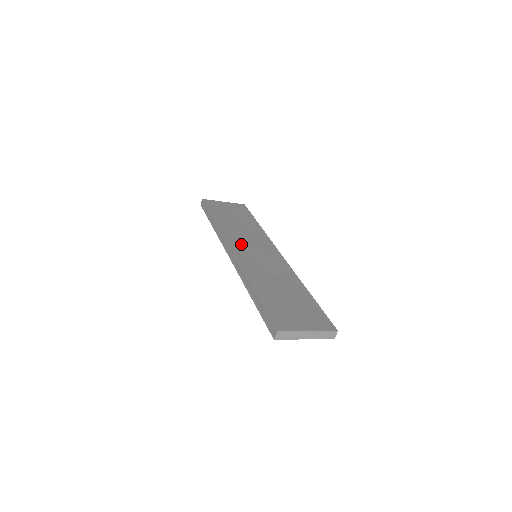
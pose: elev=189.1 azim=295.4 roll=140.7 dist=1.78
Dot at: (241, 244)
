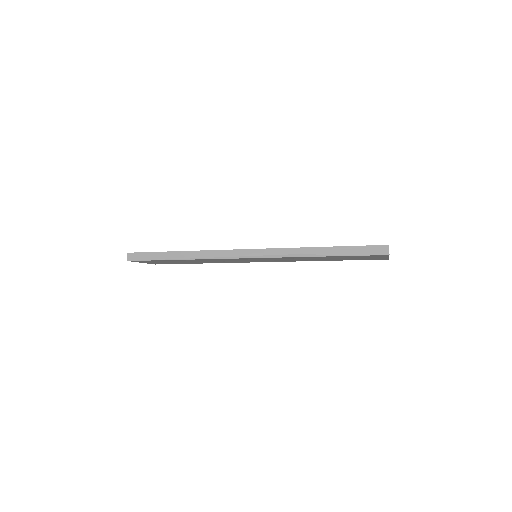
Dot at: occluded
